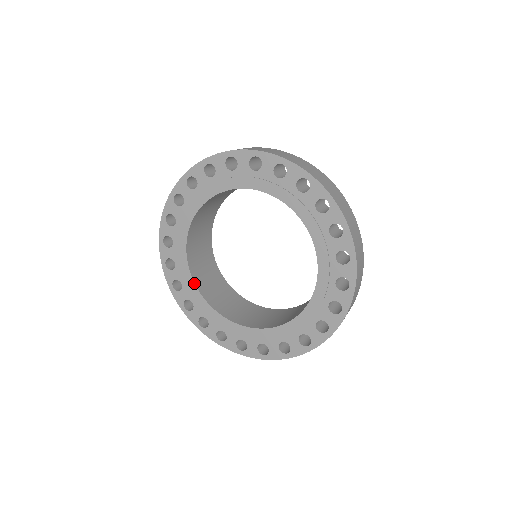
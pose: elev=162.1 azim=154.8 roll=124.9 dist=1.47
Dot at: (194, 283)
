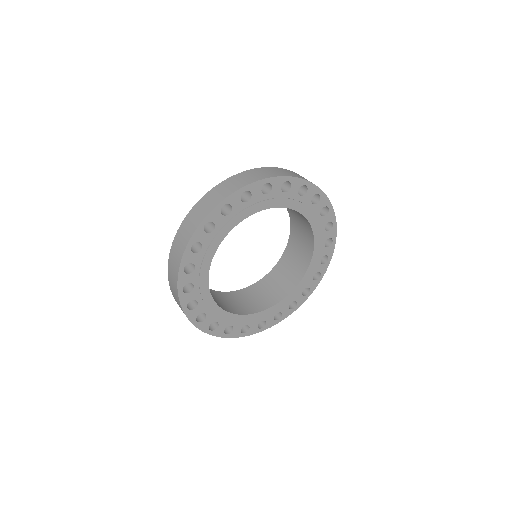
Dot at: (208, 285)
